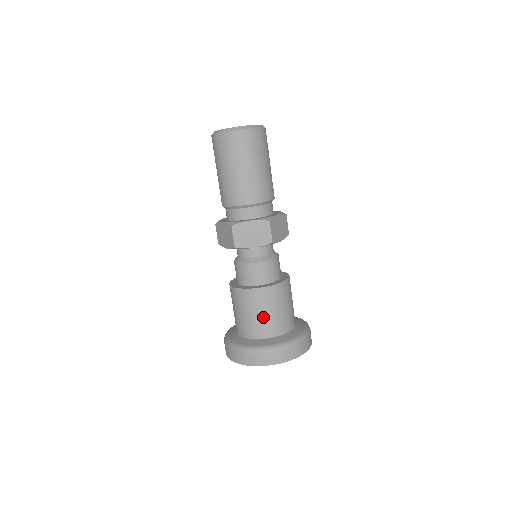
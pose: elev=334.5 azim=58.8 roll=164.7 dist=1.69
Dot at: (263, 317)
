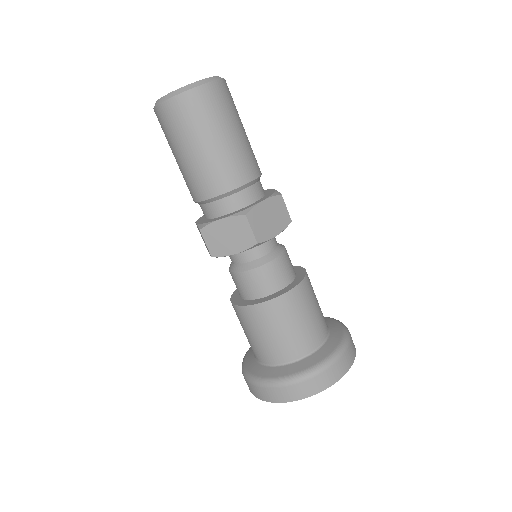
Dot at: (271, 340)
